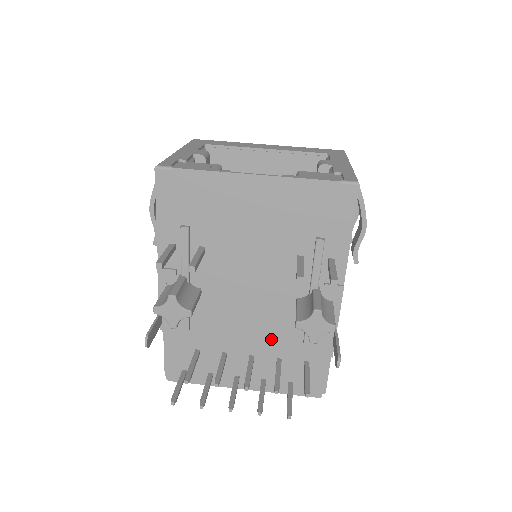
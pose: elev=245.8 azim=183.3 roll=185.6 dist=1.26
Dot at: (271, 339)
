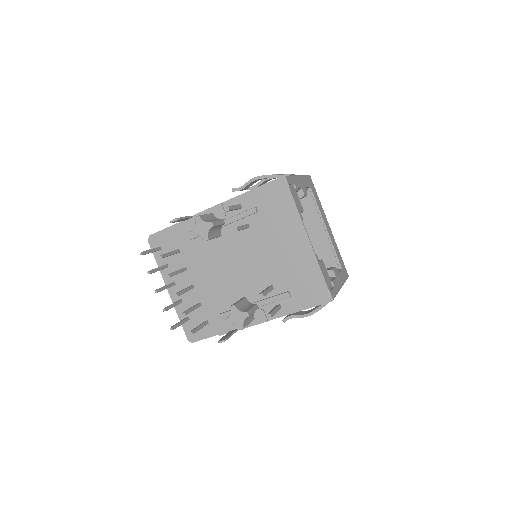
Dot at: (211, 293)
